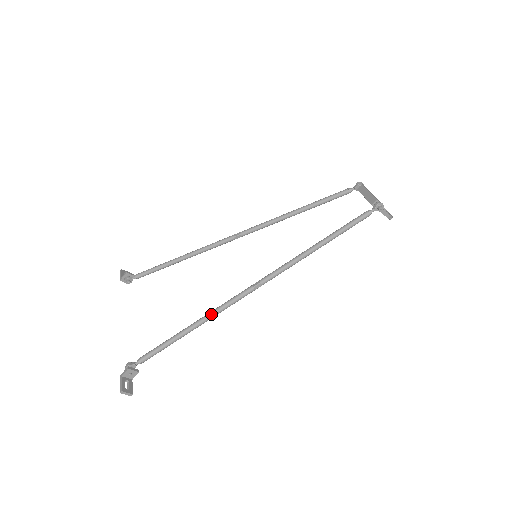
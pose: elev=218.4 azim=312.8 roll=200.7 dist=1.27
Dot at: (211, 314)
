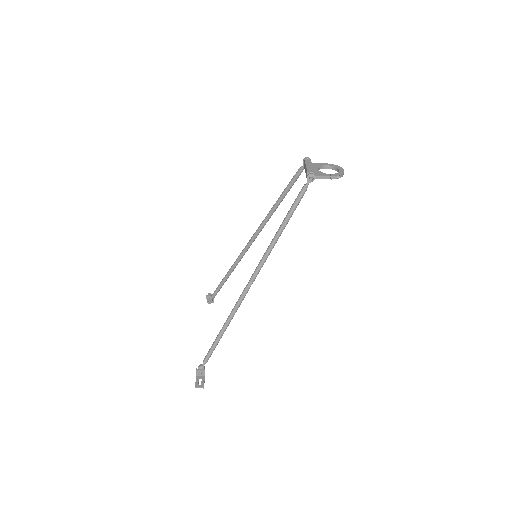
Dot at: (230, 316)
